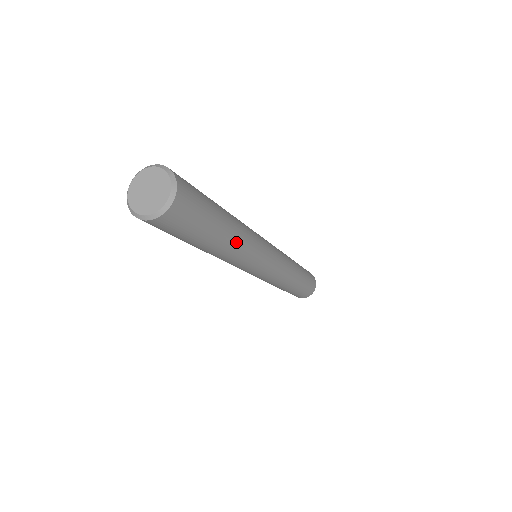
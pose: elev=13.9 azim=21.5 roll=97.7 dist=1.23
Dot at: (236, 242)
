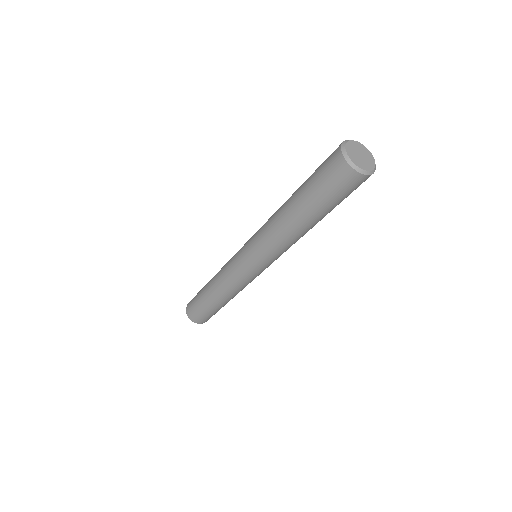
Dot at: occluded
